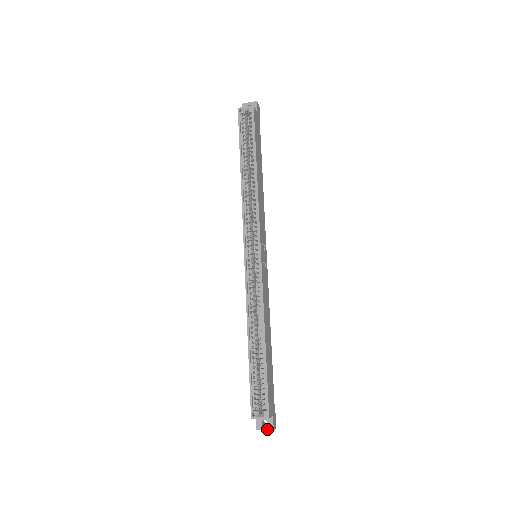
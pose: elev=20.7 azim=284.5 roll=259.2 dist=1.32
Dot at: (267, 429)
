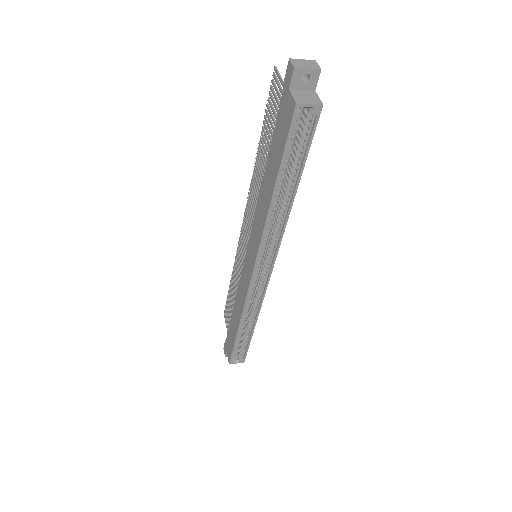
Dot at: occluded
